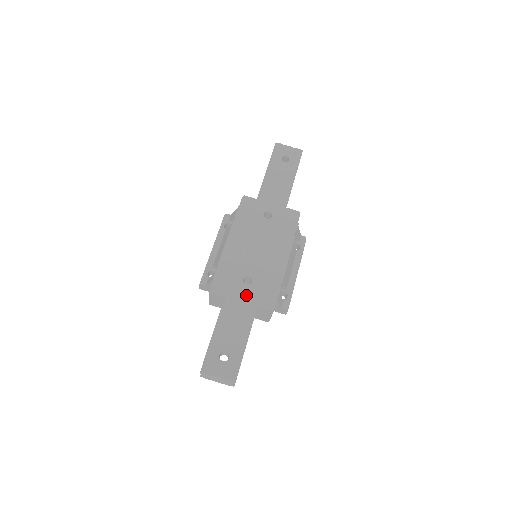
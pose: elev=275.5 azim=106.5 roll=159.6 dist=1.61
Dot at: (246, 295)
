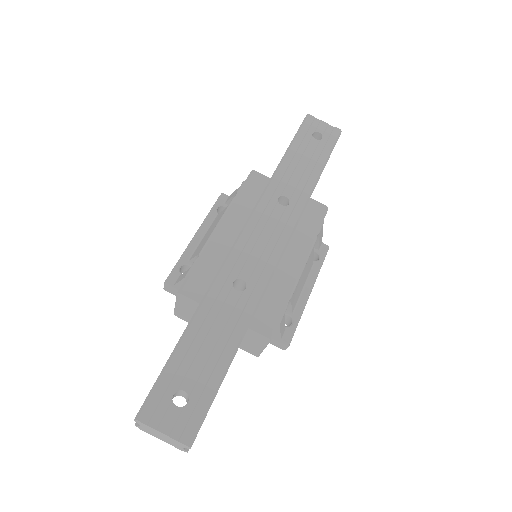
Dot at: (233, 306)
